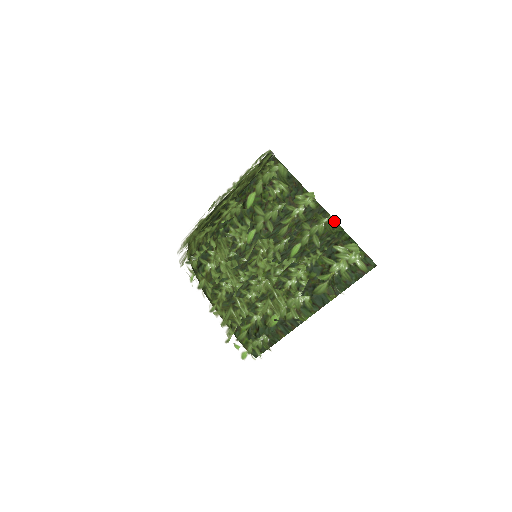
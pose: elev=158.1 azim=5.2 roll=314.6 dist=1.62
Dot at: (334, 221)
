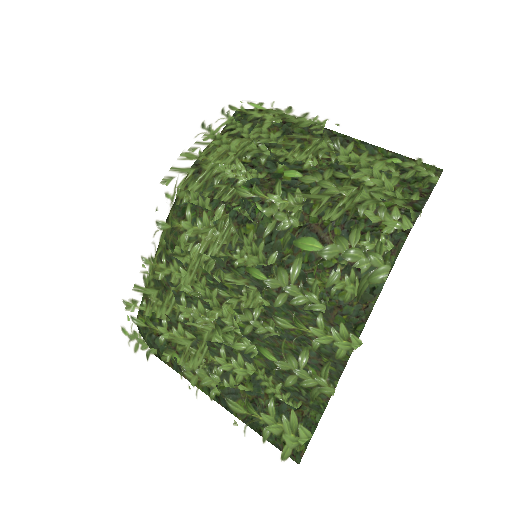
Dot at: (330, 395)
